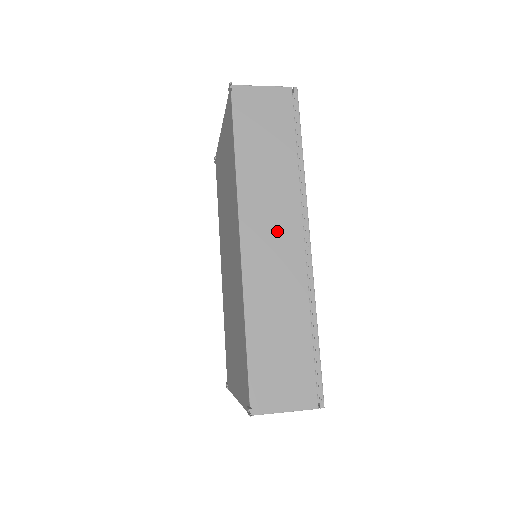
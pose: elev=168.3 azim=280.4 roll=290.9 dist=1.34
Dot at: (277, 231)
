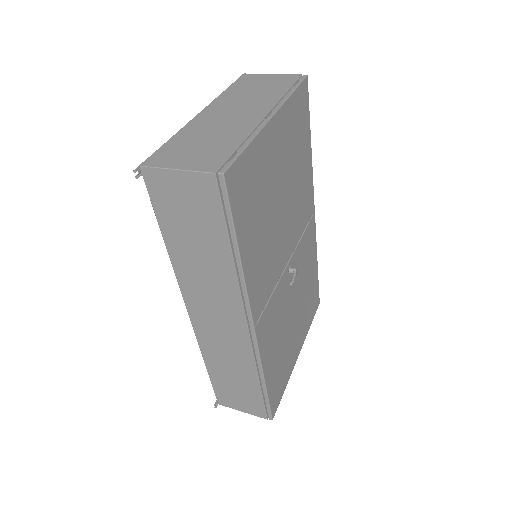
Dot at: (220, 315)
